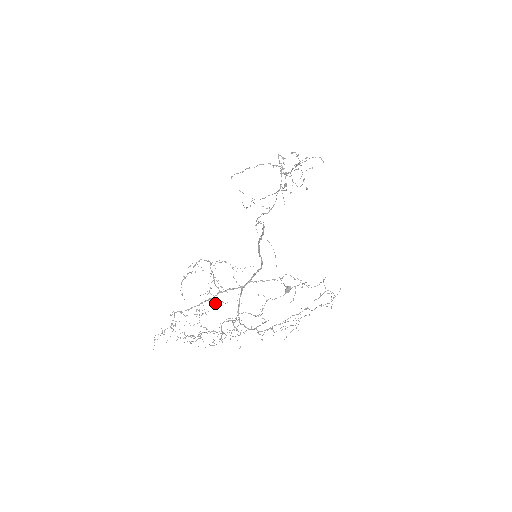
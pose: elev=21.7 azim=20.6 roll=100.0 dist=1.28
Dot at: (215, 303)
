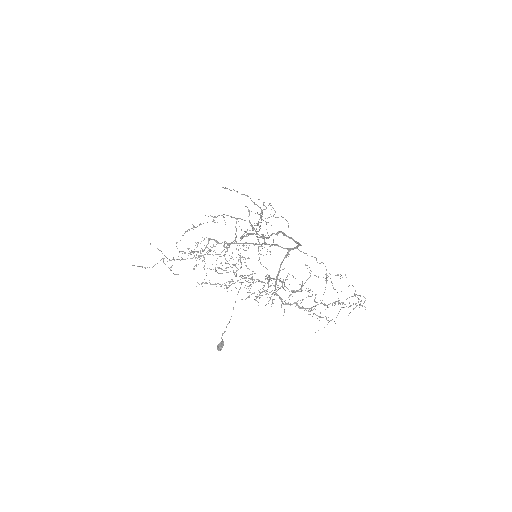
Dot at: occluded
